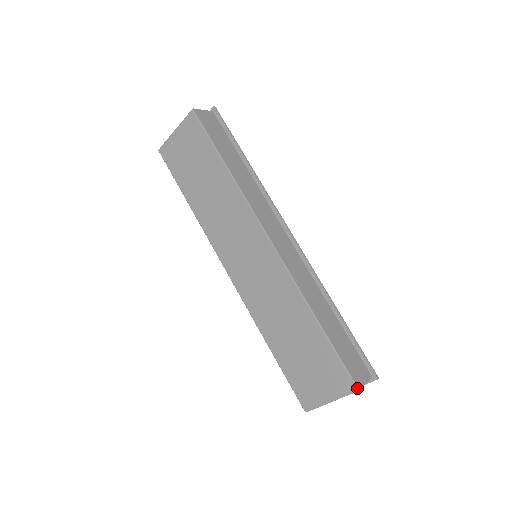
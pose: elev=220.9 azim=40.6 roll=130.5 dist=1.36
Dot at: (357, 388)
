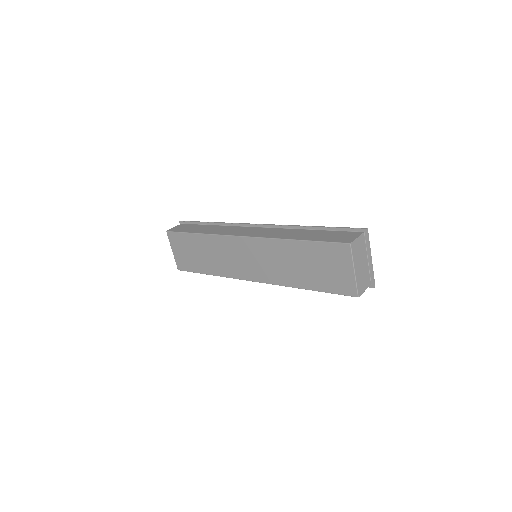
Dot at: (348, 244)
